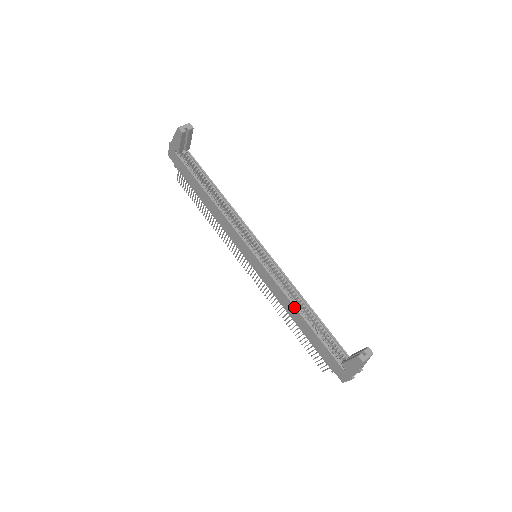
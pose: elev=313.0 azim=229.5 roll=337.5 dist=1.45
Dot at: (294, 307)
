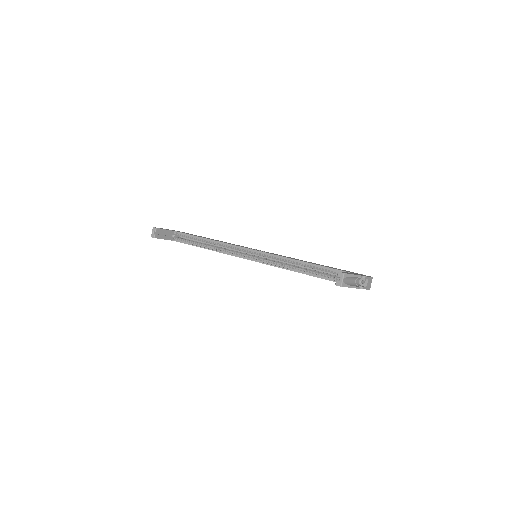
Dot at: occluded
